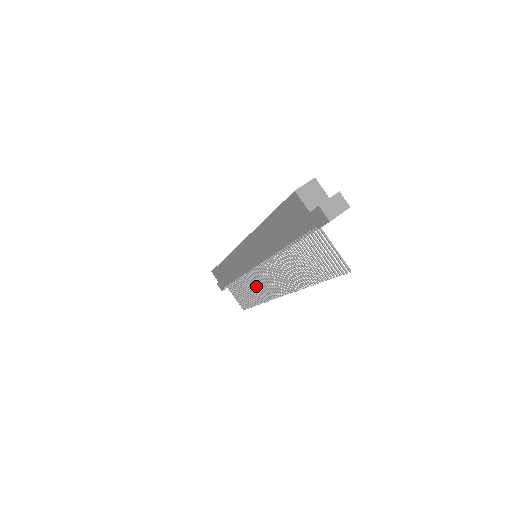
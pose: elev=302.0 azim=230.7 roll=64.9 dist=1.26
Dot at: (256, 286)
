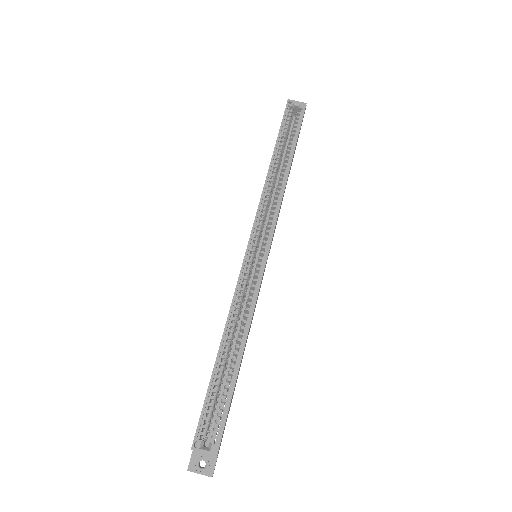
Dot at: occluded
